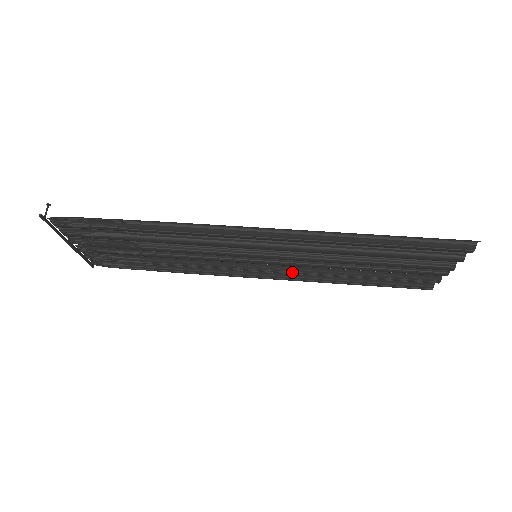
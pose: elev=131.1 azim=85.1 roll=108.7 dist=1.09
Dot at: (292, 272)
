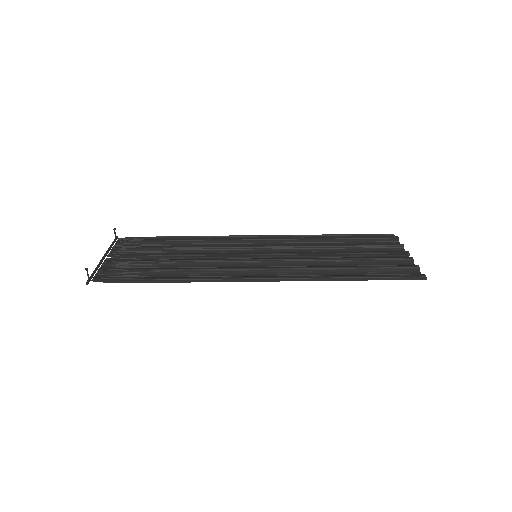
Dot at: occluded
